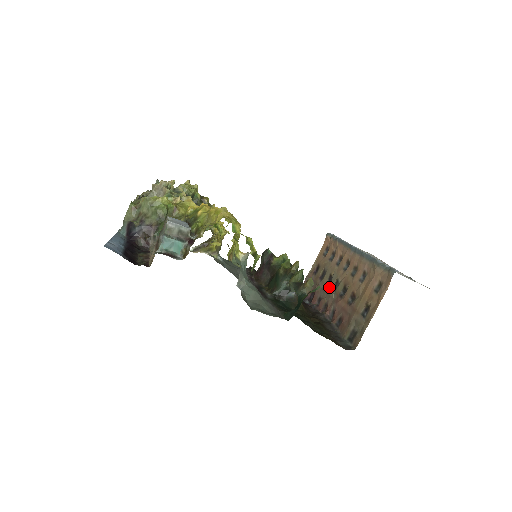
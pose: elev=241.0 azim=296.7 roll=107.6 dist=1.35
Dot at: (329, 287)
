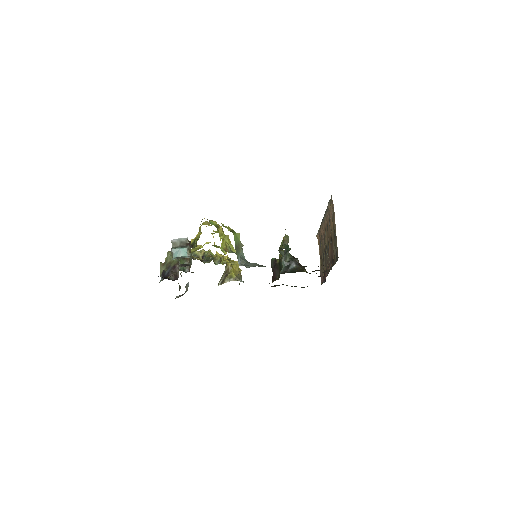
Dot at: (326, 256)
